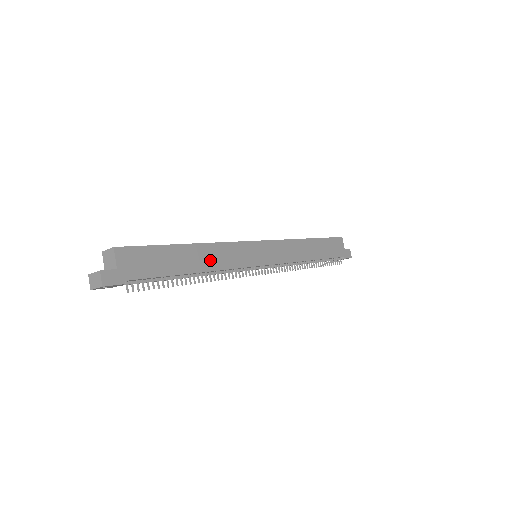
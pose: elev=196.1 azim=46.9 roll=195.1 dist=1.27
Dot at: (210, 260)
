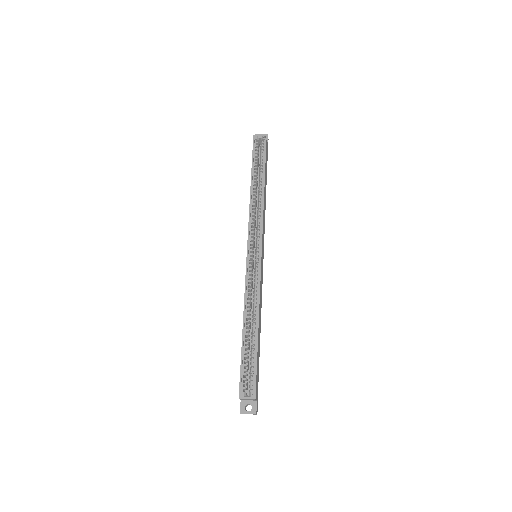
Dot at: (260, 315)
